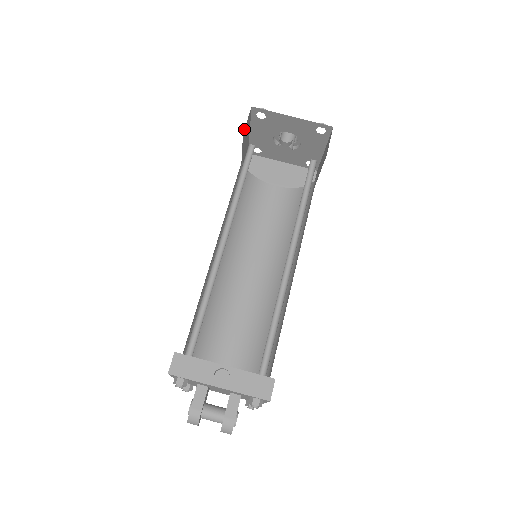
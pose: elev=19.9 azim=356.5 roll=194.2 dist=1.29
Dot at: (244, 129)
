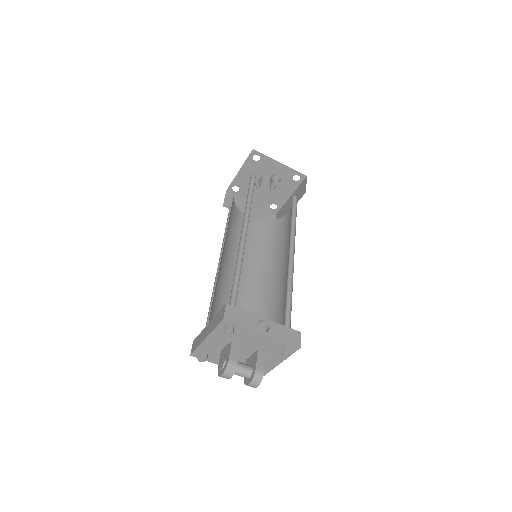
Dot at: occluded
